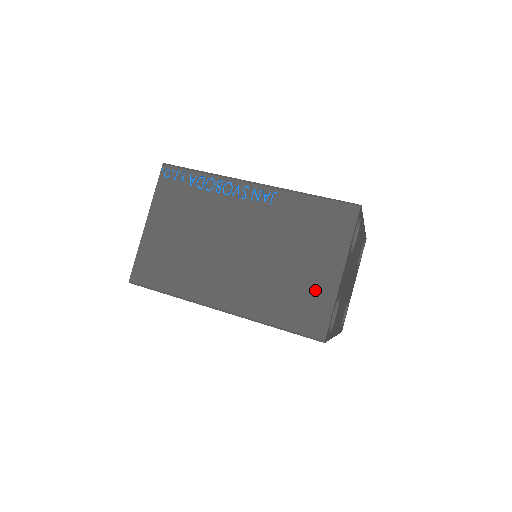
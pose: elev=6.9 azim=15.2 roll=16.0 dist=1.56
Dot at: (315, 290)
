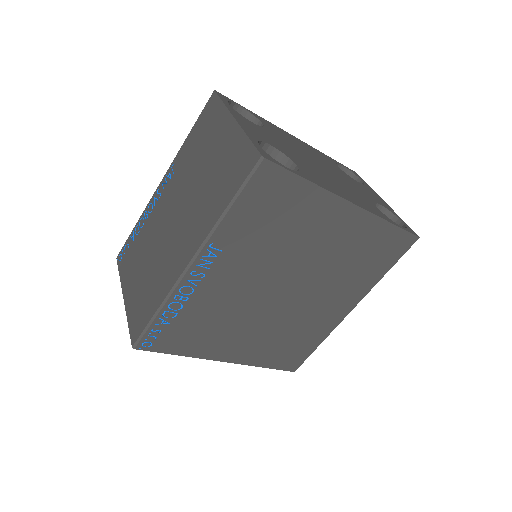
Dot at: (229, 152)
